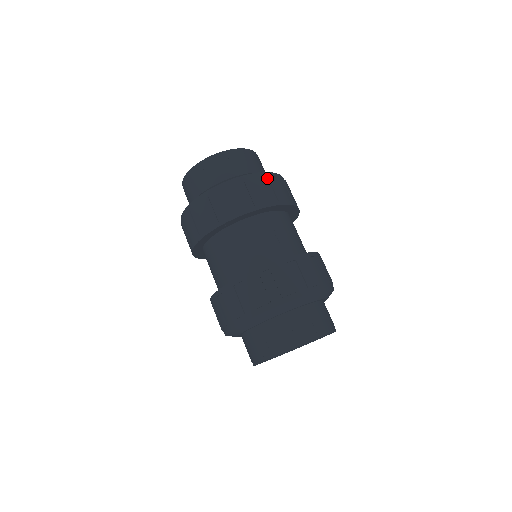
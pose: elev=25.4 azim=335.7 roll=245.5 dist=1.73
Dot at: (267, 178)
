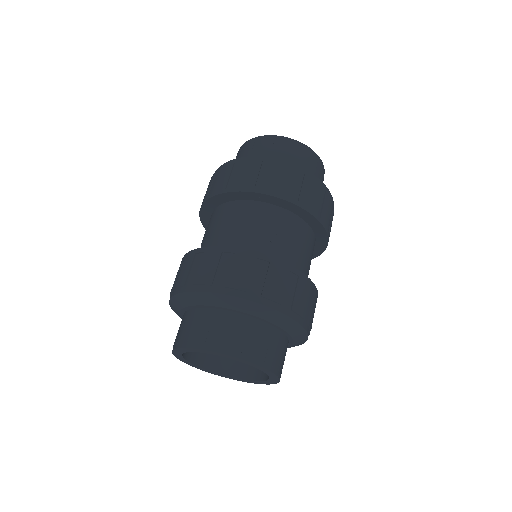
Dot at: (303, 176)
